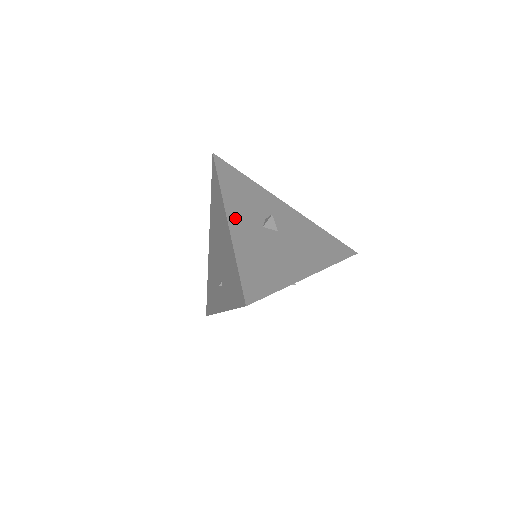
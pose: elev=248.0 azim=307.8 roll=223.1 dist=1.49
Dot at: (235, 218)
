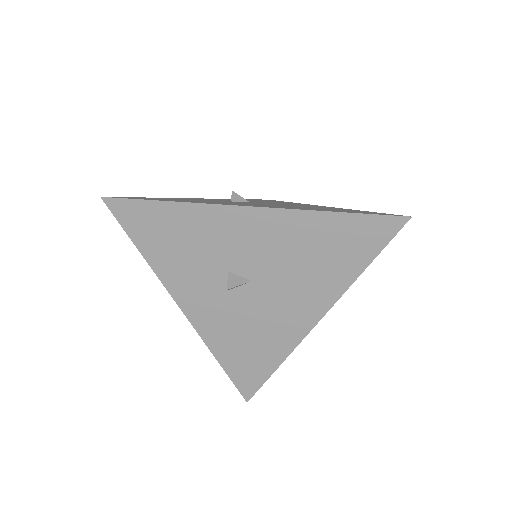
Dot at: (190, 303)
